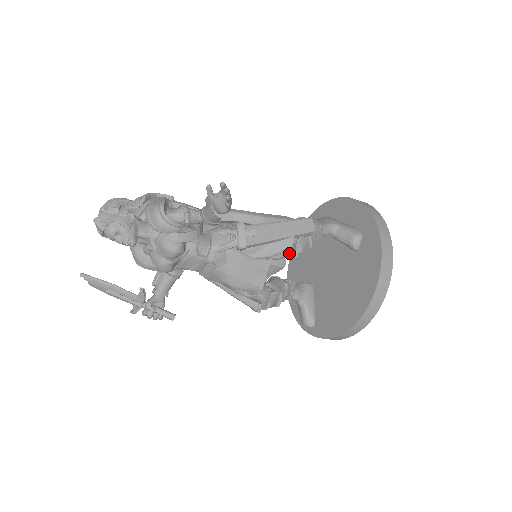
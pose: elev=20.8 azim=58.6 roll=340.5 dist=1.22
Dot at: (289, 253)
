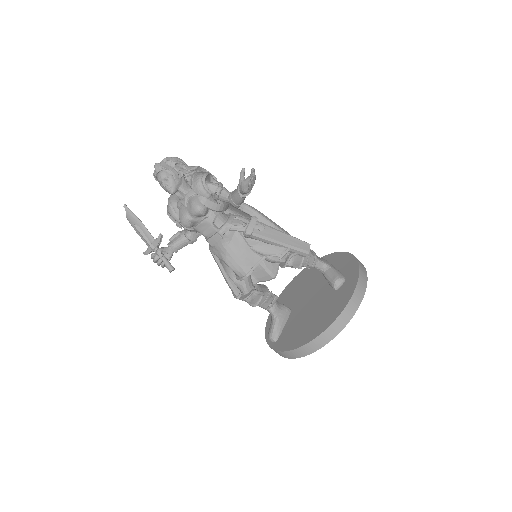
Dot at: (280, 258)
